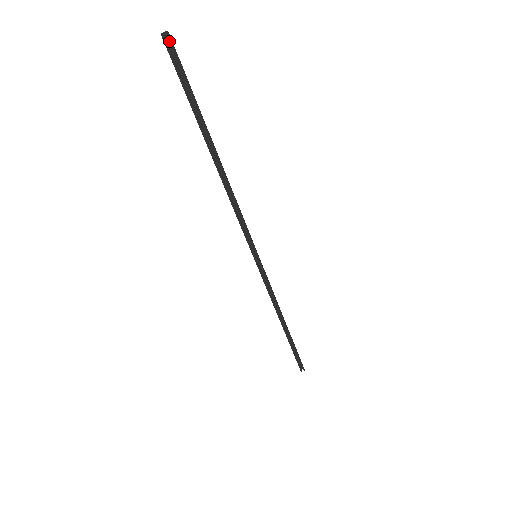
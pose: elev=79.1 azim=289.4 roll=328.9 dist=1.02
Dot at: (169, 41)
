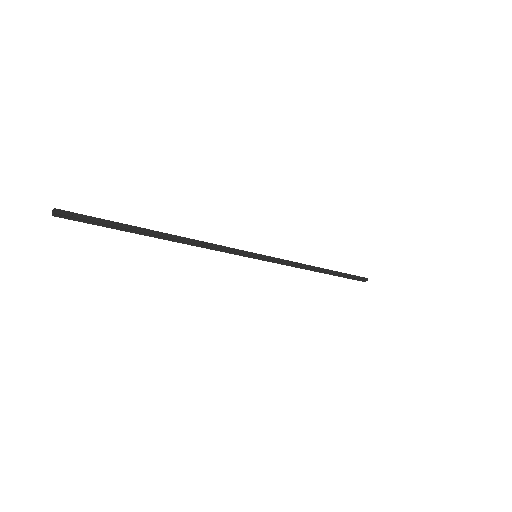
Dot at: (62, 211)
